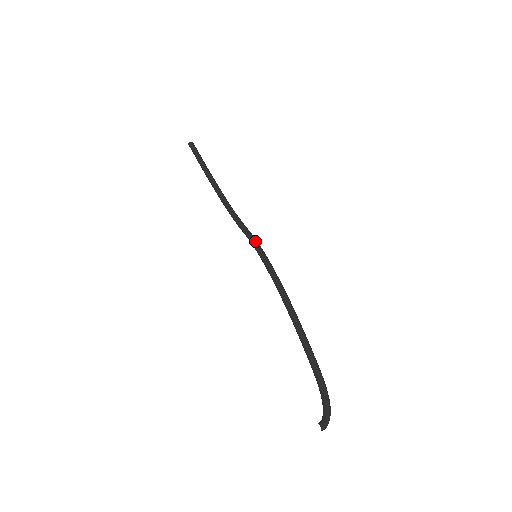
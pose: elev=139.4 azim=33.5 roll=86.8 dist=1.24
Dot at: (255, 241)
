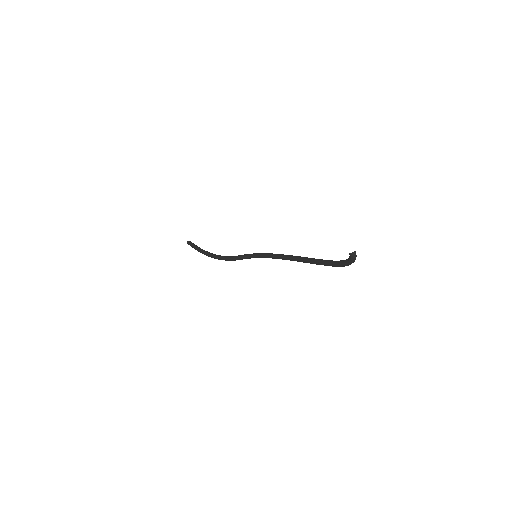
Dot at: (254, 254)
